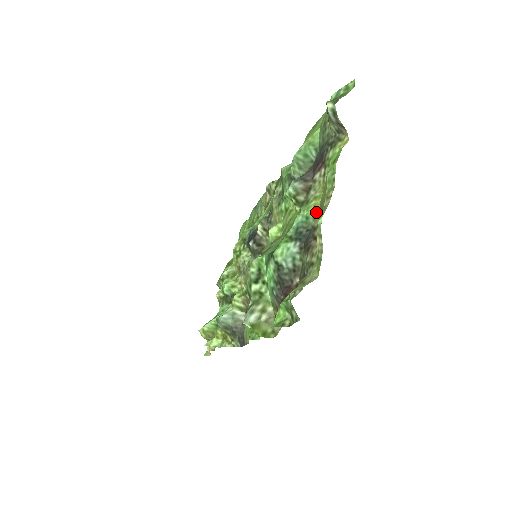
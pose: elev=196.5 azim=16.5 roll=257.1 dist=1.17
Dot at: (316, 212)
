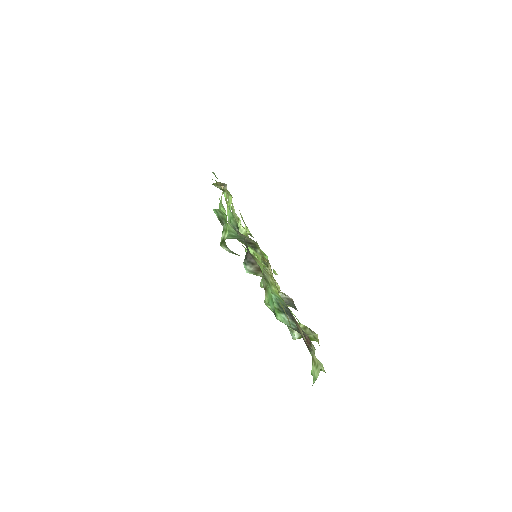
Dot at: (282, 299)
